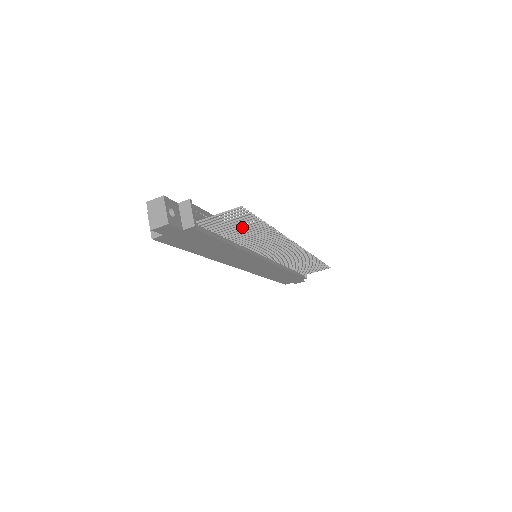
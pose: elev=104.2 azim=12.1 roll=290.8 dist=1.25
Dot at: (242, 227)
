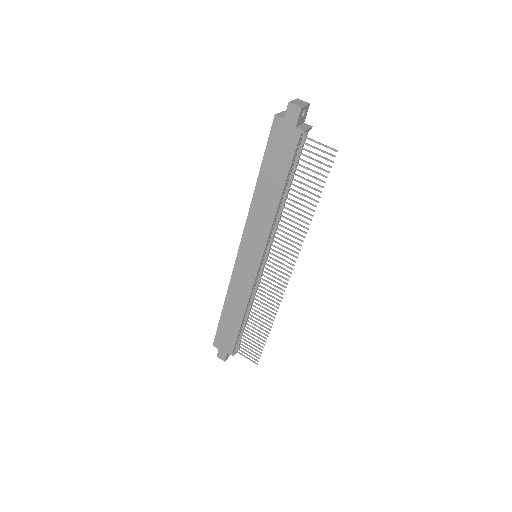
Dot at: (308, 181)
